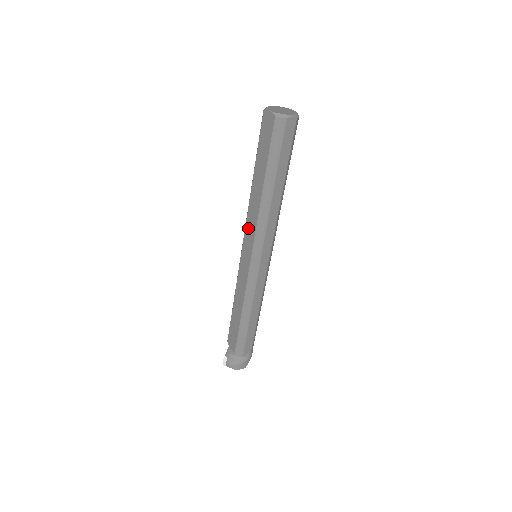
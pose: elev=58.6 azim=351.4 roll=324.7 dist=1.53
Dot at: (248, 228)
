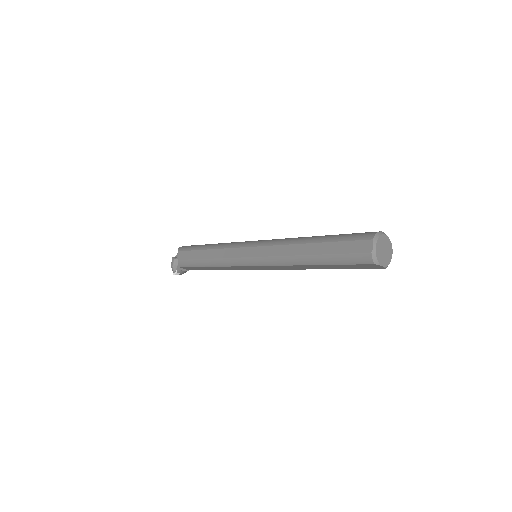
Dot at: (275, 267)
